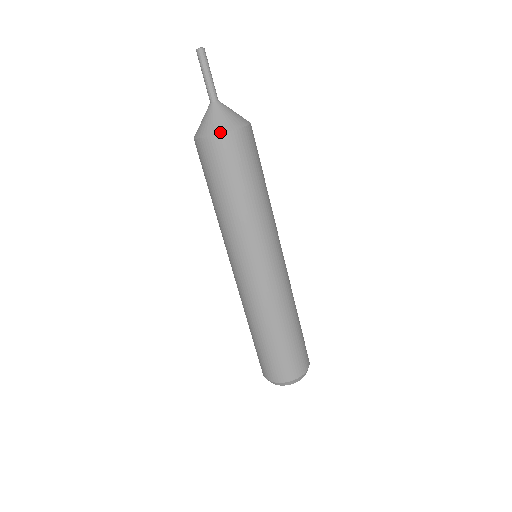
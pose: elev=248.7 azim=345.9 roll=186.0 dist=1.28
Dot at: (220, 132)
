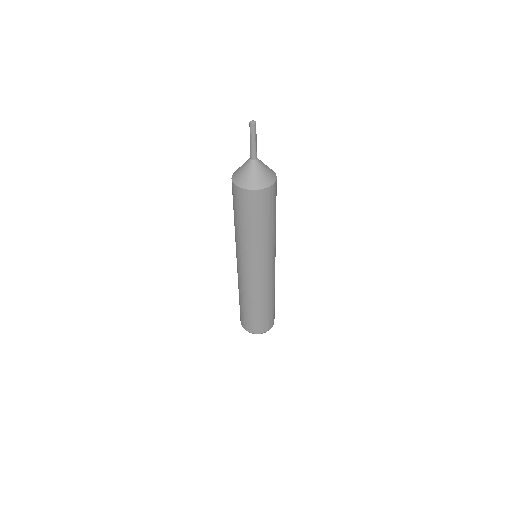
Dot at: (236, 184)
